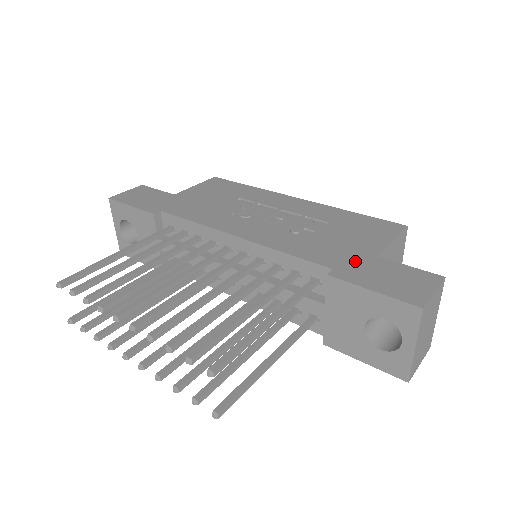
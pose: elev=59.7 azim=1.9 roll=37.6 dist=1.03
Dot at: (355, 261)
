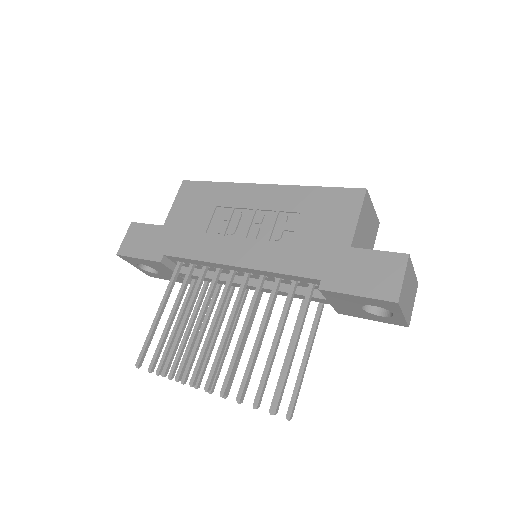
Dot at: (335, 262)
